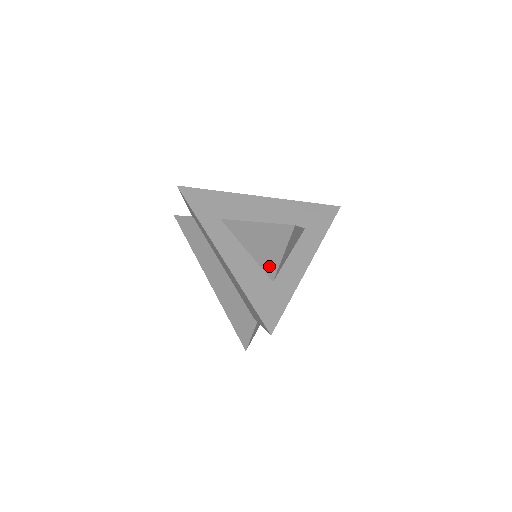
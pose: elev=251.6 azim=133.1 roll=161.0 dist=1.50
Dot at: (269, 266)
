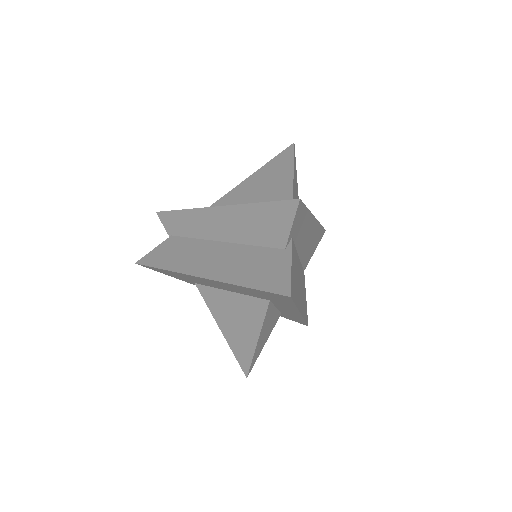
Dot at: occluded
